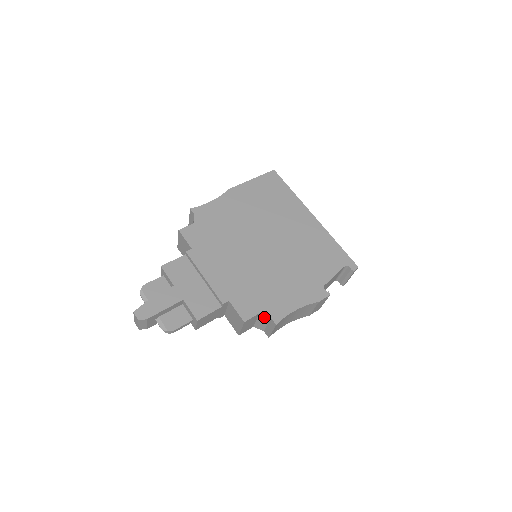
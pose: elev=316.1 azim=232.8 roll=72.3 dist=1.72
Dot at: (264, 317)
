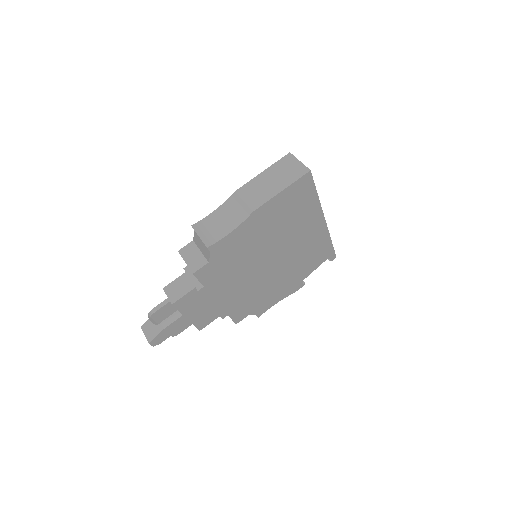
Dot at: occluded
